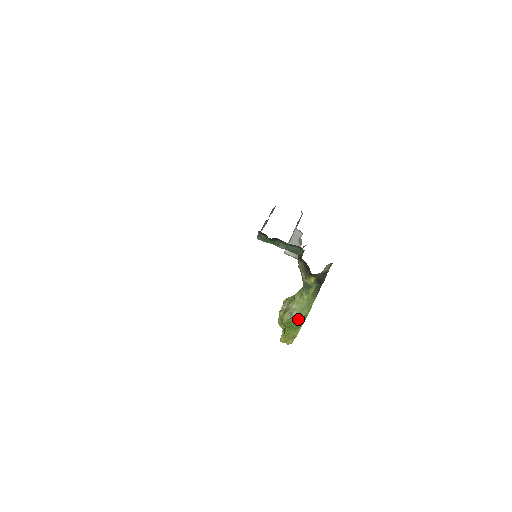
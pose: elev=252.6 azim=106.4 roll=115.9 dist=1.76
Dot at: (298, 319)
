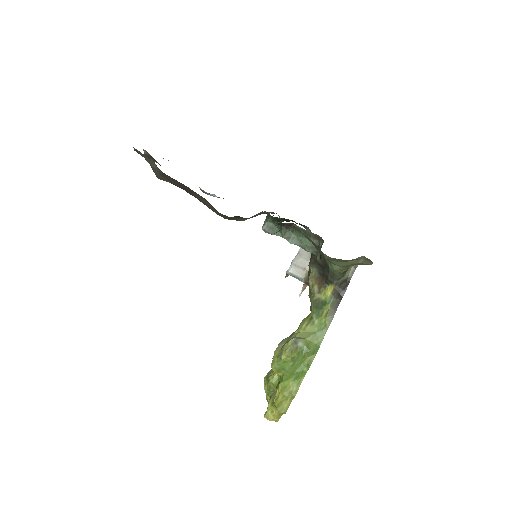
Dot at: (303, 357)
